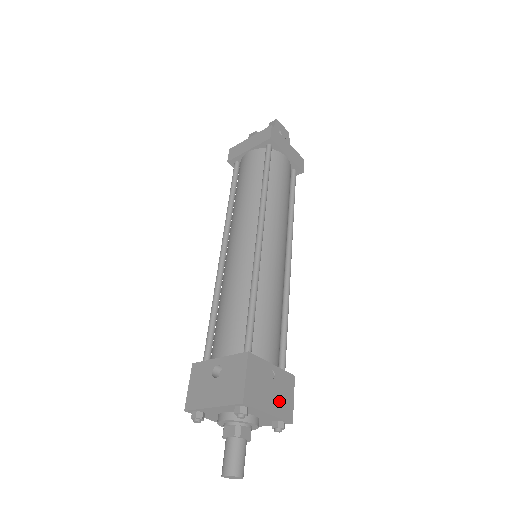
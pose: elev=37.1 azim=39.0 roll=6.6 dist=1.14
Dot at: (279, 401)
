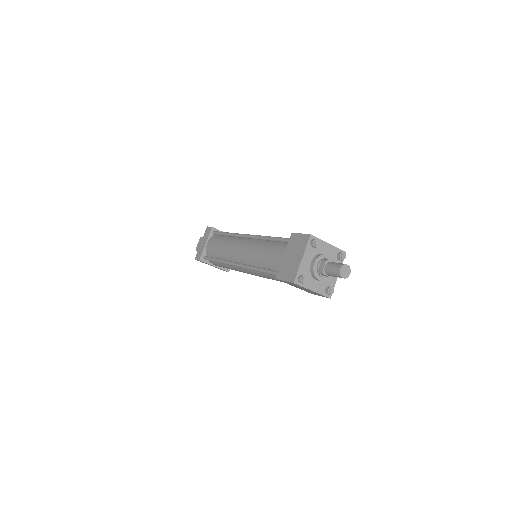
Dot at: occluded
